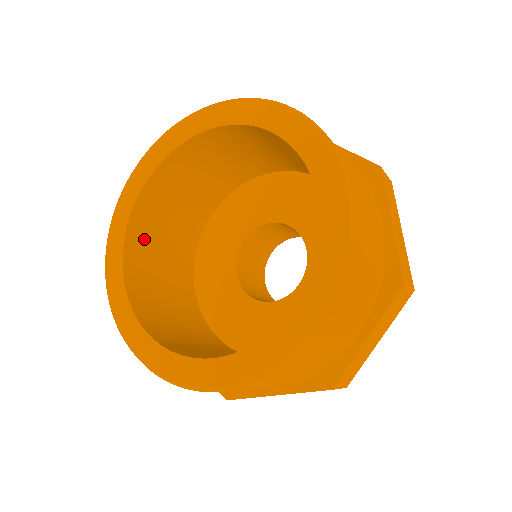
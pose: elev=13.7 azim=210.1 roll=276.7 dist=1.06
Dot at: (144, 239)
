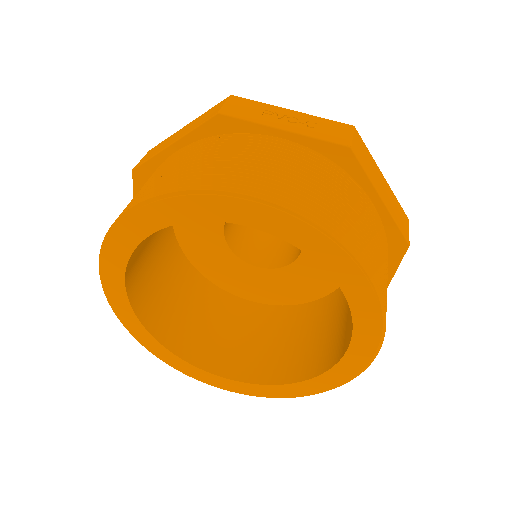
Dot at: (141, 242)
